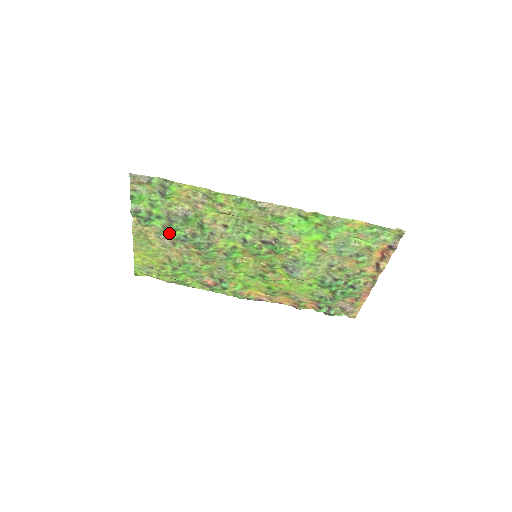
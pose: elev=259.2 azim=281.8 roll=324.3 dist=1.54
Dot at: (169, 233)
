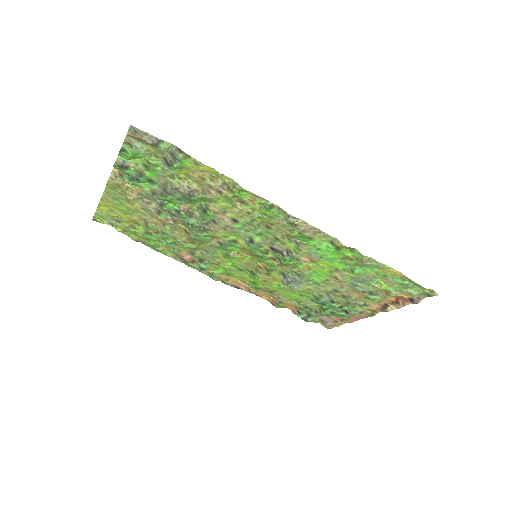
Dot at: (158, 201)
